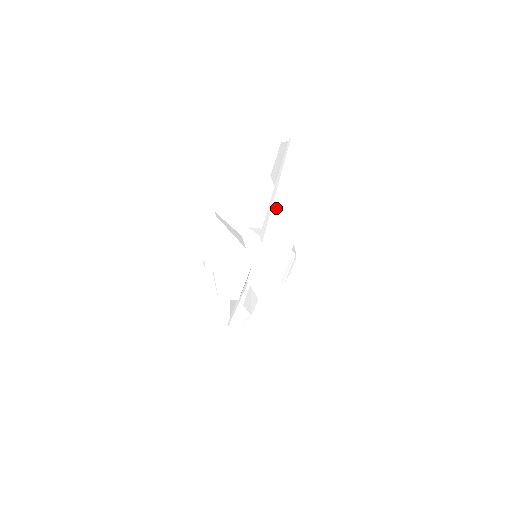
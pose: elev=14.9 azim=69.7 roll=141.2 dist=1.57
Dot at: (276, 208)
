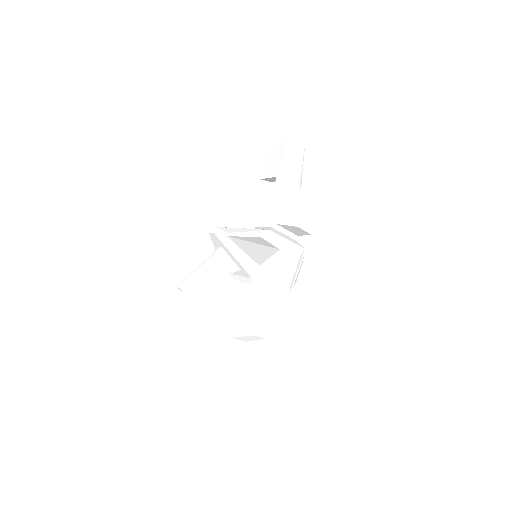
Dot at: (284, 190)
